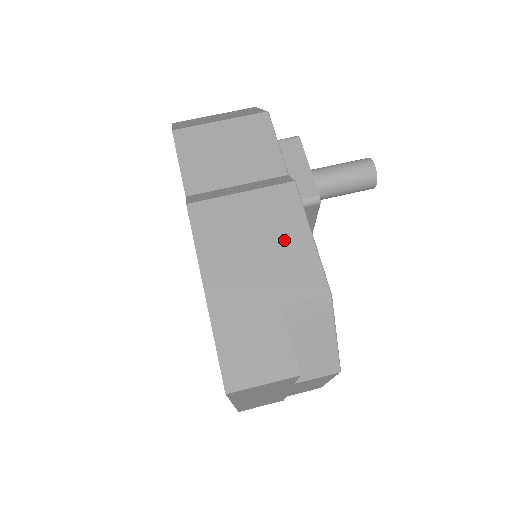
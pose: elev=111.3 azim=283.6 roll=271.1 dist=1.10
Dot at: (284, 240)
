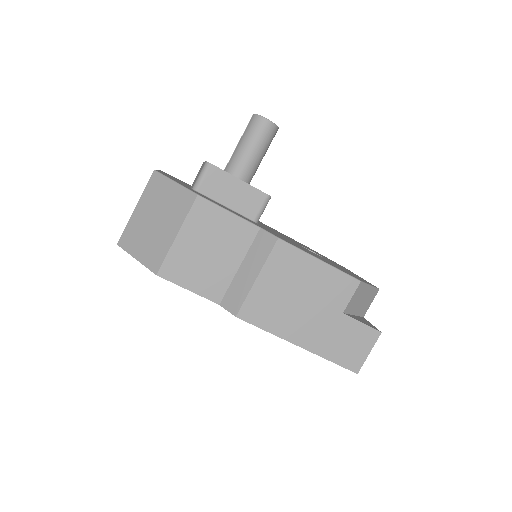
Dot at: (309, 279)
